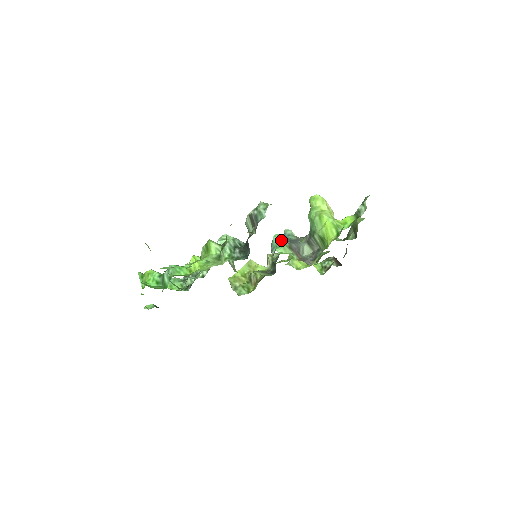
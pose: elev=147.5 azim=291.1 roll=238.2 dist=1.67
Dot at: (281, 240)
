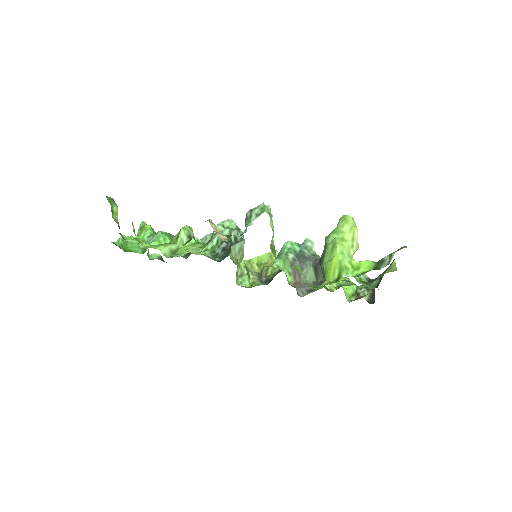
Dot at: (288, 251)
